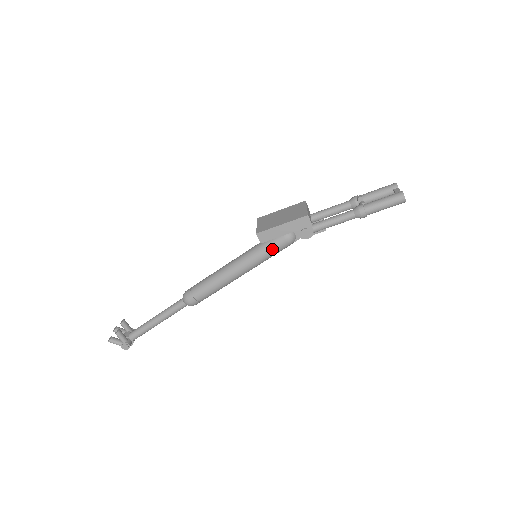
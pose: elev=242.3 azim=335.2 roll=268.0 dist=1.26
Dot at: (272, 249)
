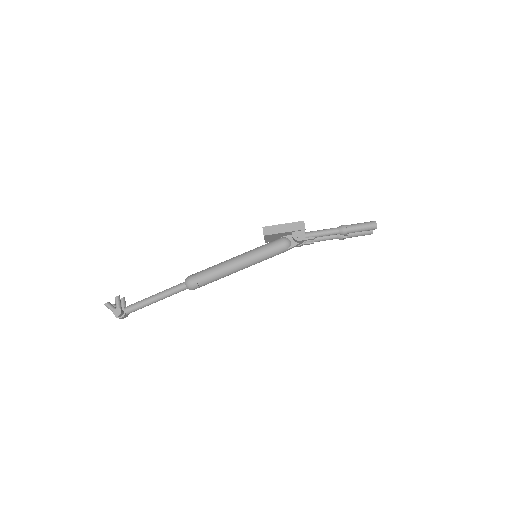
Dot at: (271, 247)
